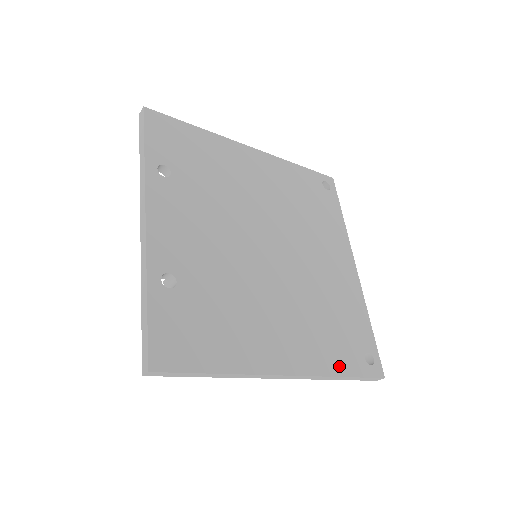
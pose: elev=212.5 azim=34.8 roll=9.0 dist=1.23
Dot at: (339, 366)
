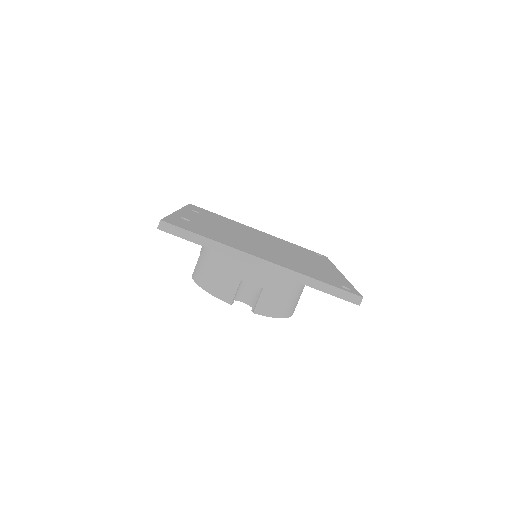
Dot at: (313, 277)
